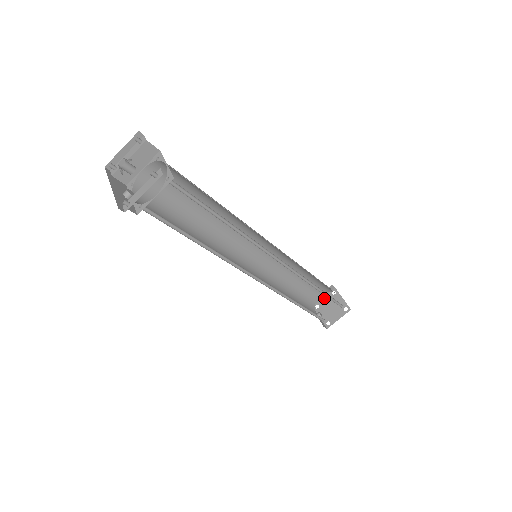
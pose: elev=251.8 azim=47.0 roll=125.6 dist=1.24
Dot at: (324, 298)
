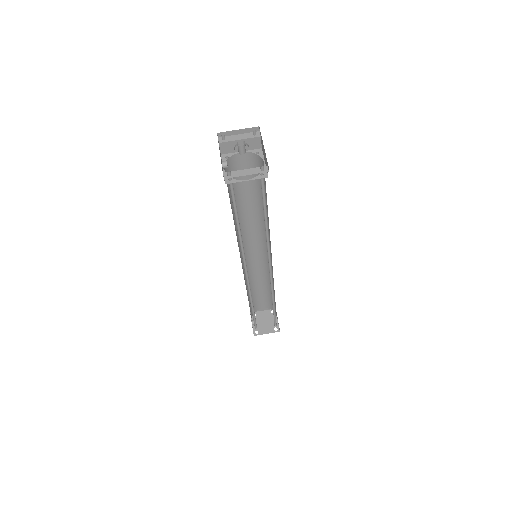
Dot at: (263, 312)
